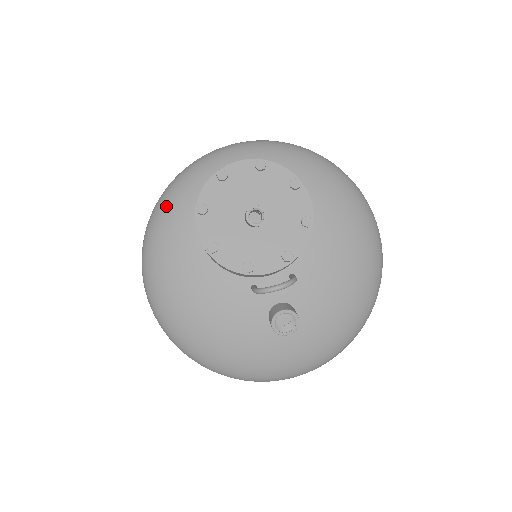
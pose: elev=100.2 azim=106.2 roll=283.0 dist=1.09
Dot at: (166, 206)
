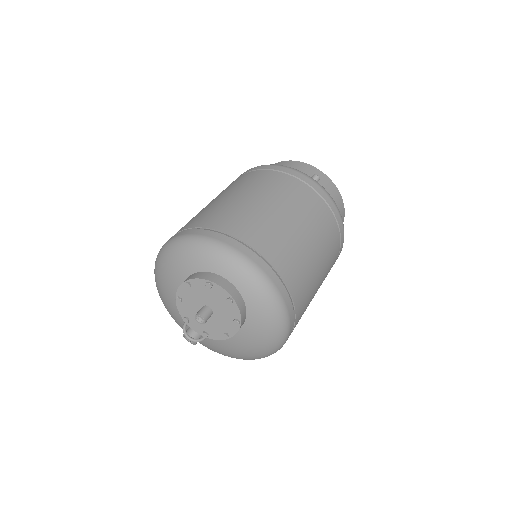
Dot at: (187, 250)
